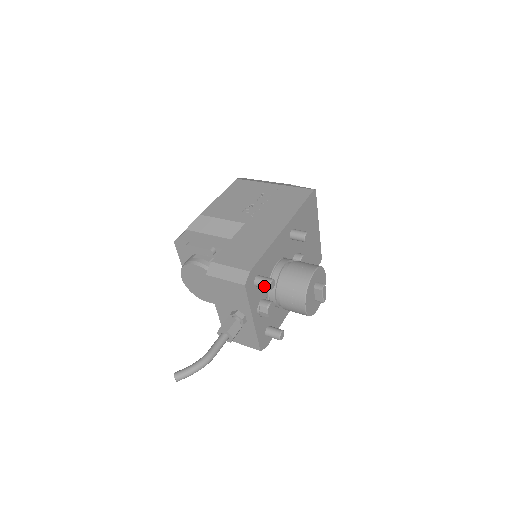
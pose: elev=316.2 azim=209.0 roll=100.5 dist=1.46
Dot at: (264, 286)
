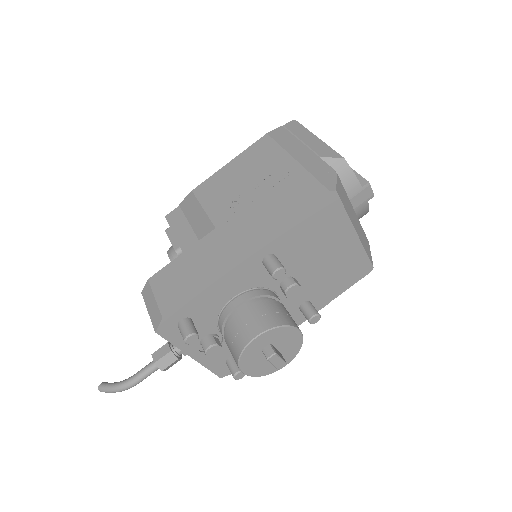
Dot at: occluded
